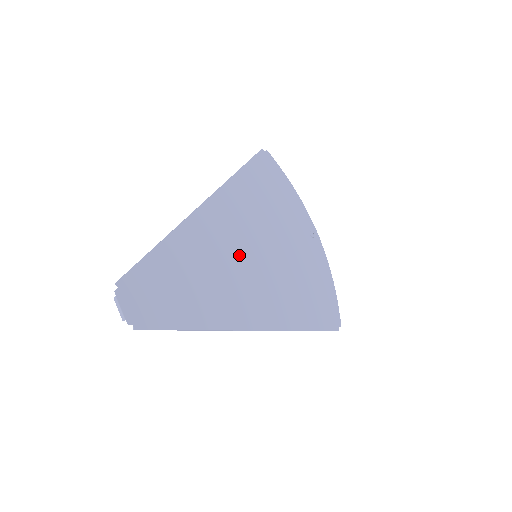
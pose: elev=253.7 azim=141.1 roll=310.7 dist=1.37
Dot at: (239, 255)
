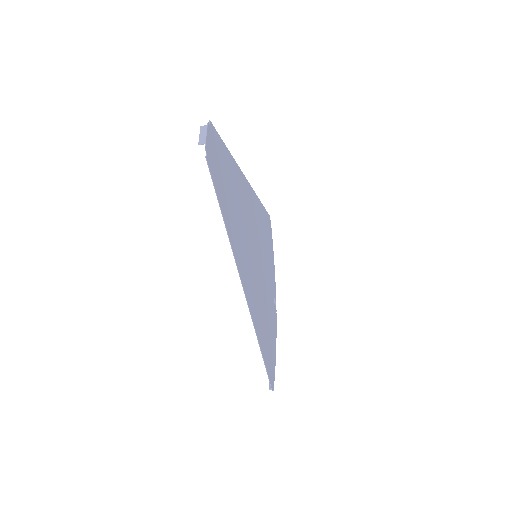
Dot at: (251, 238)
